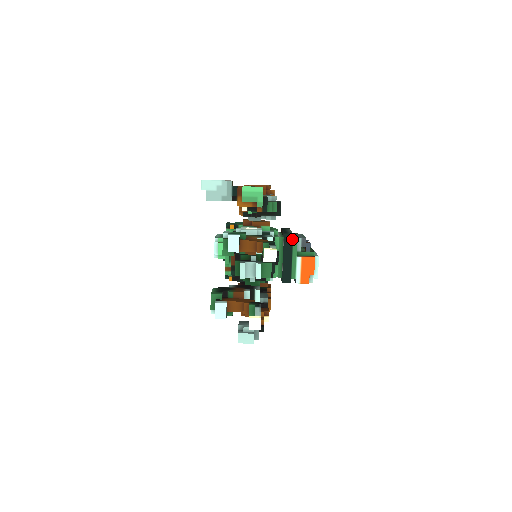
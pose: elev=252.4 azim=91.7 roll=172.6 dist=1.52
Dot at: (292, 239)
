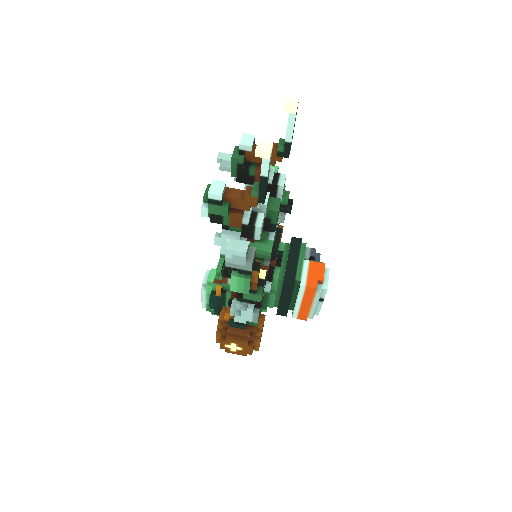
Dot at: (300, 243)
